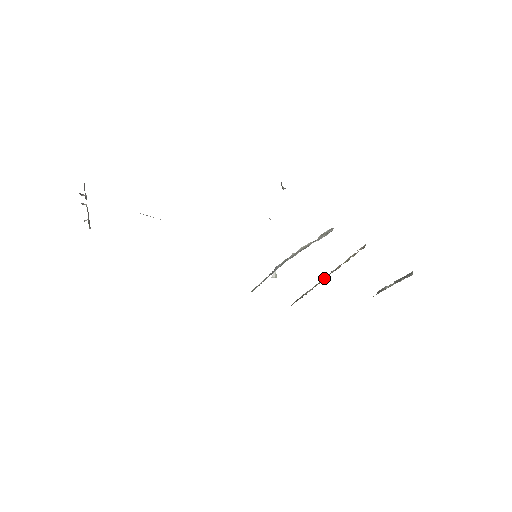
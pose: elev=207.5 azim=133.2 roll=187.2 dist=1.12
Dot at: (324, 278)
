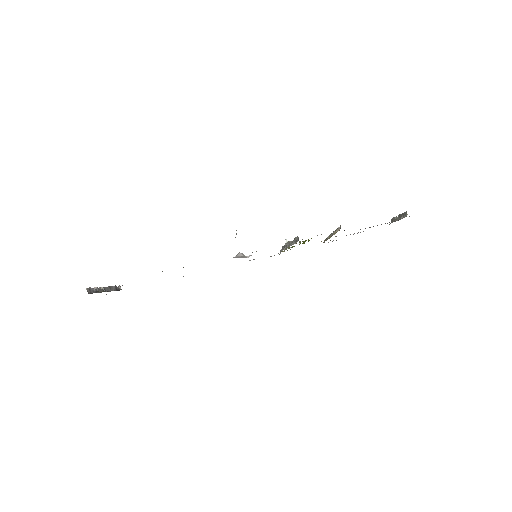
Dot at: (331, 235)
